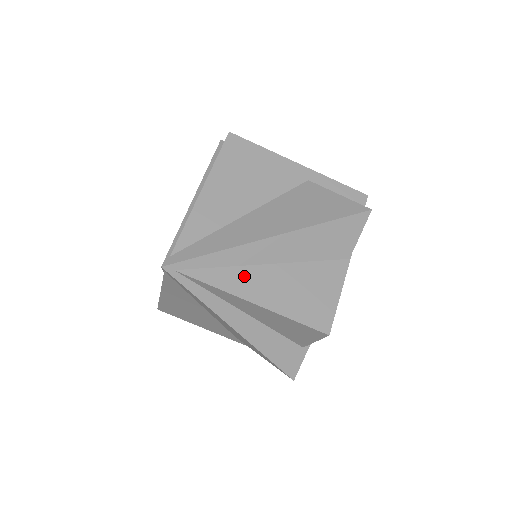
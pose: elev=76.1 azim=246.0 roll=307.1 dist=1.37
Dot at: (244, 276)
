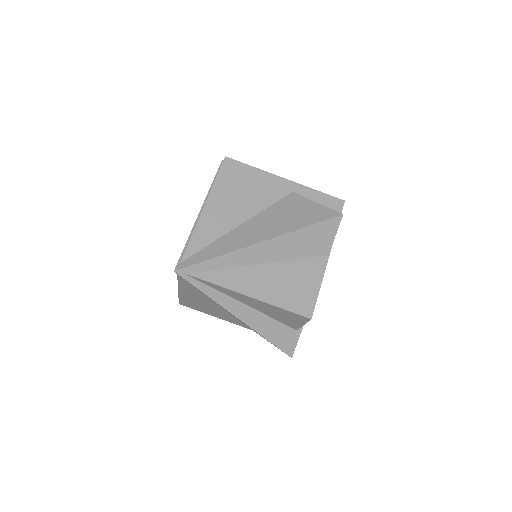
Dot at: (240, 275)
